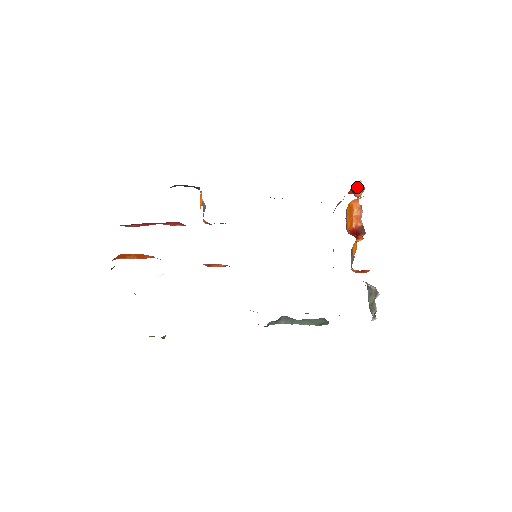
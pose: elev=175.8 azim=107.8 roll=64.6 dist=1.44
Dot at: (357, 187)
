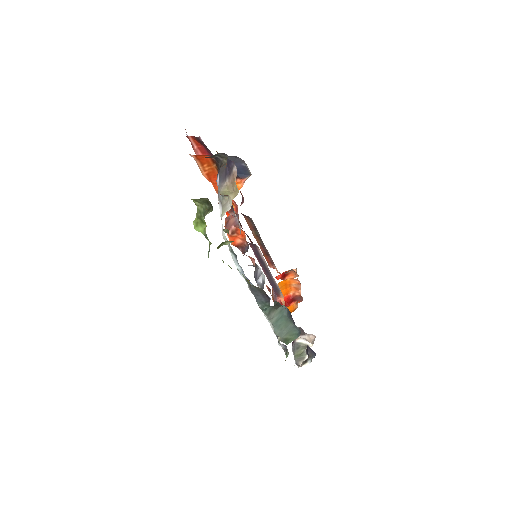
Dot at: (291, 273)
